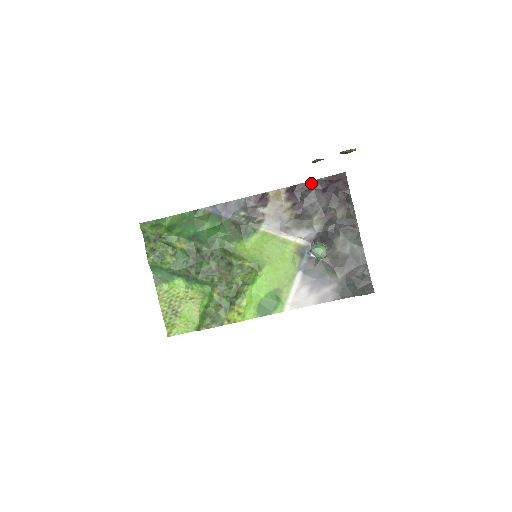
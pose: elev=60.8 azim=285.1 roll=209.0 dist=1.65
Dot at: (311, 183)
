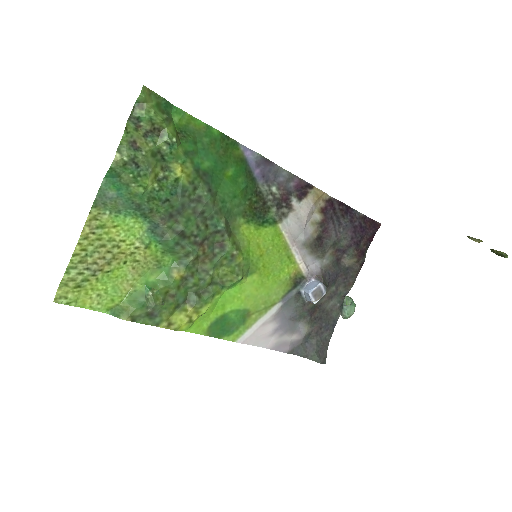
Dot at: (351, 210)
